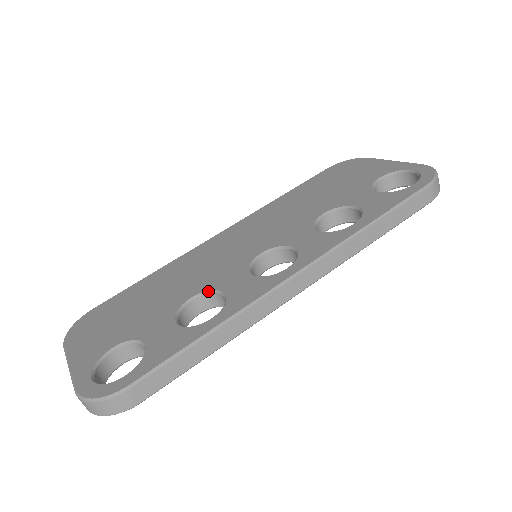
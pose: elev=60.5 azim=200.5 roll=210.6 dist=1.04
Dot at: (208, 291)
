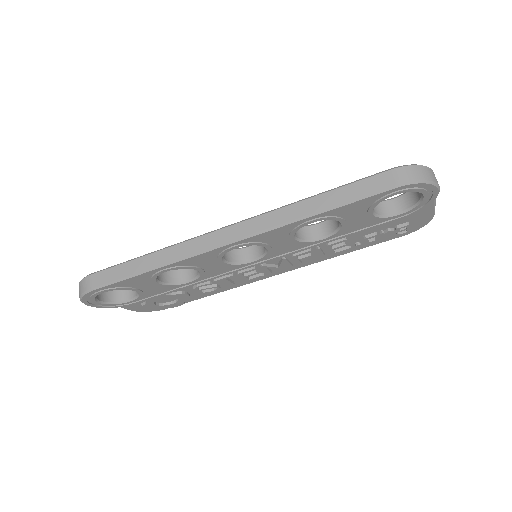
Dot at: occluded
